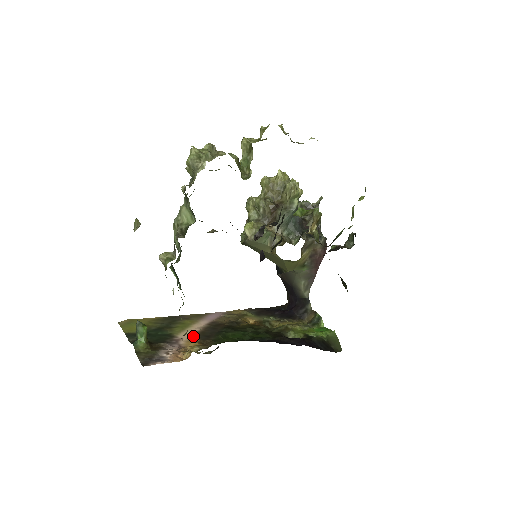
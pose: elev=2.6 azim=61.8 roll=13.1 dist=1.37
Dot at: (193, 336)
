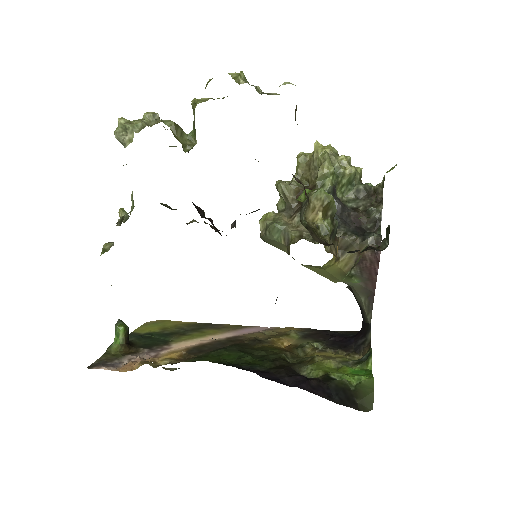
Dot at: (186, 347)
